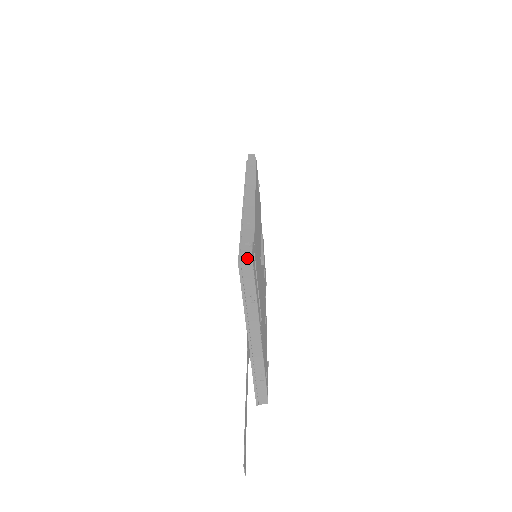
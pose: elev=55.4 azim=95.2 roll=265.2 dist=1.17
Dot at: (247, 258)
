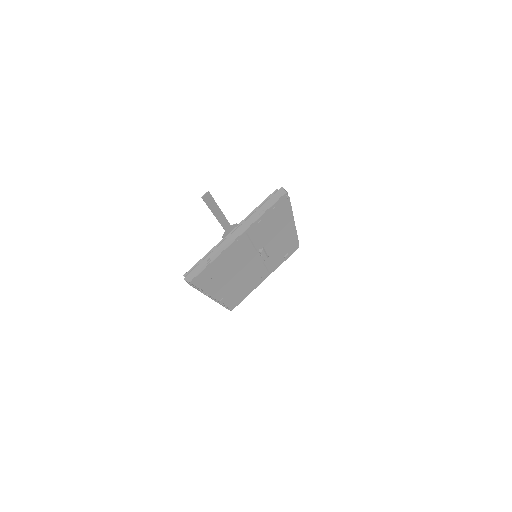
Dot at: (283, 191)
